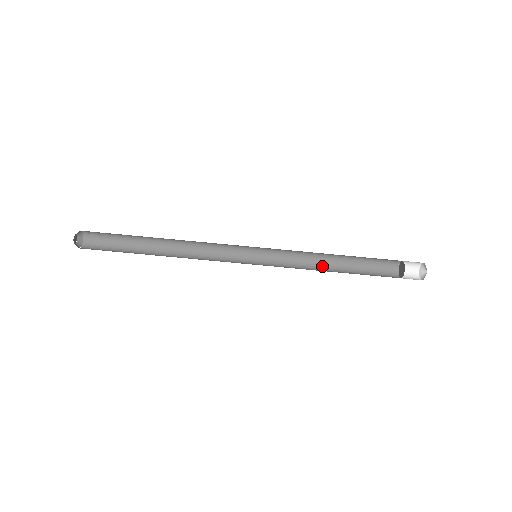
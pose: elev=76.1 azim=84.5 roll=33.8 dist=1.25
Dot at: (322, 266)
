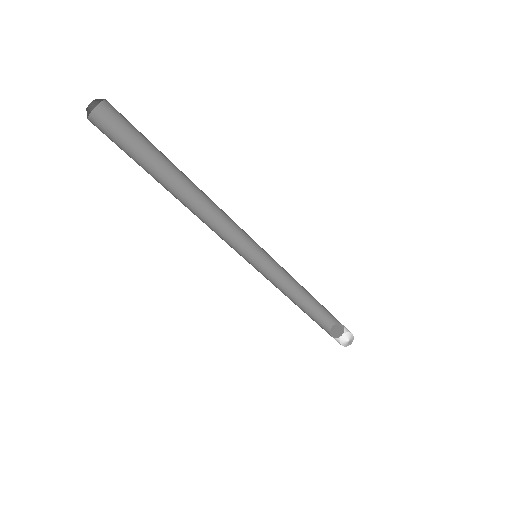
Dot at: (294, 290)
